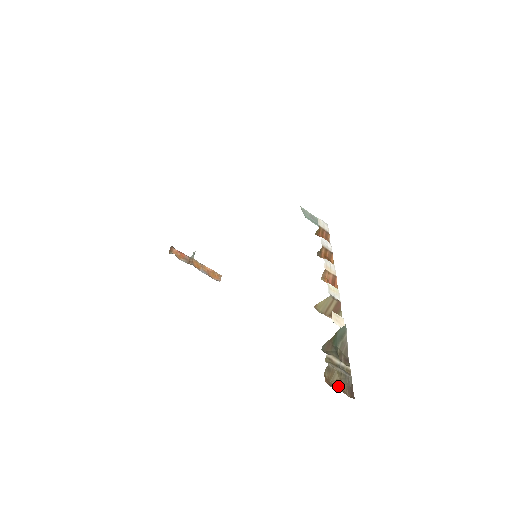
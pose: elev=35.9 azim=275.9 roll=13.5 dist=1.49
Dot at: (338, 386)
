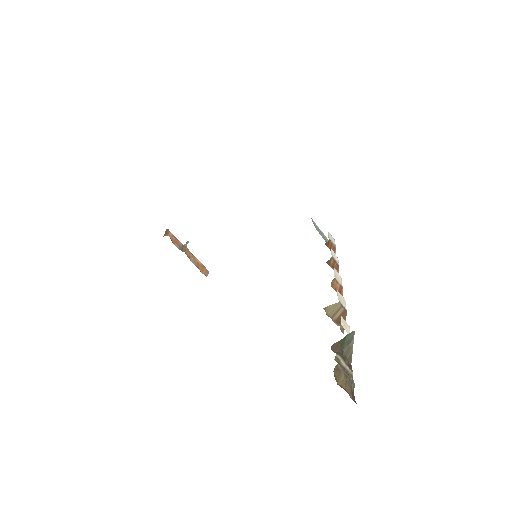
Dot at: (343, 387)
